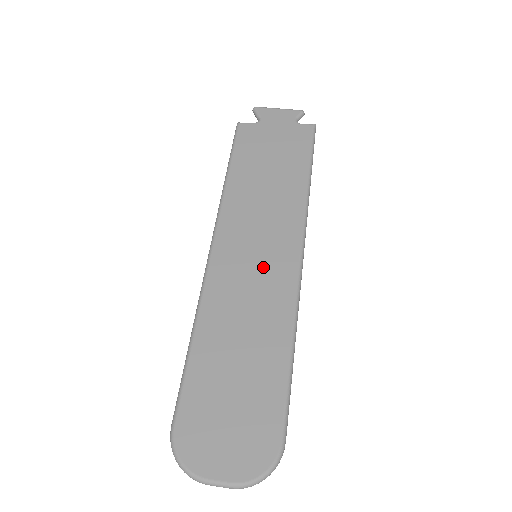
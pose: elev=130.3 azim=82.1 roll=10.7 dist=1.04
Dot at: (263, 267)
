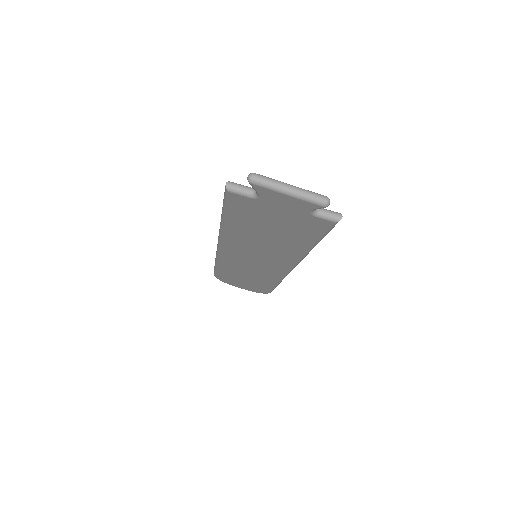
Dot at: (261, 265)
